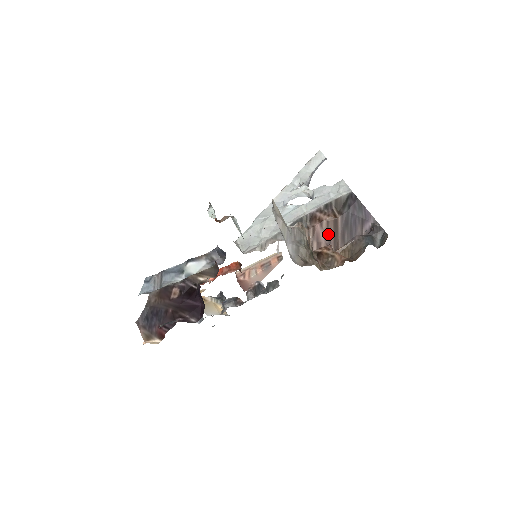
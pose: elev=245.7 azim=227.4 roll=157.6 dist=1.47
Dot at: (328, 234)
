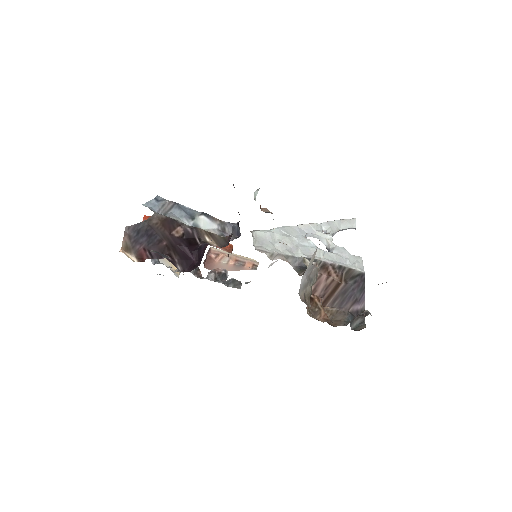
Dot at: (327, 289)
